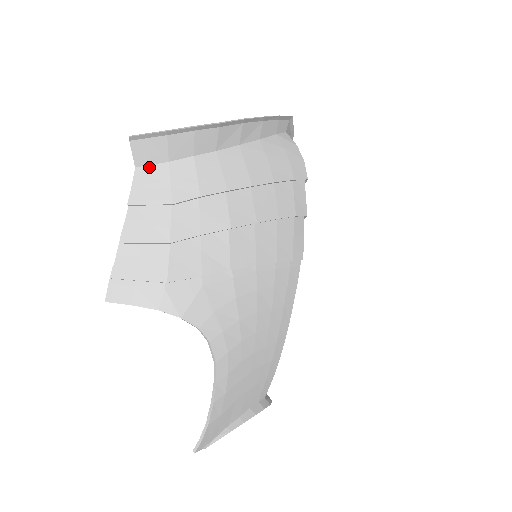
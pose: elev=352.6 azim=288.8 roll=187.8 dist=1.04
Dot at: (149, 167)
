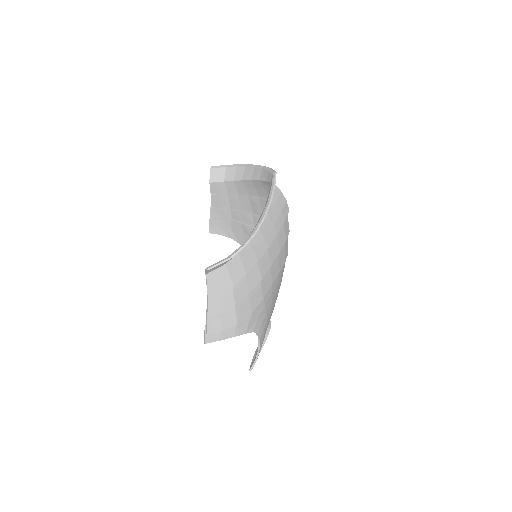
Dot at: (214, 271)
